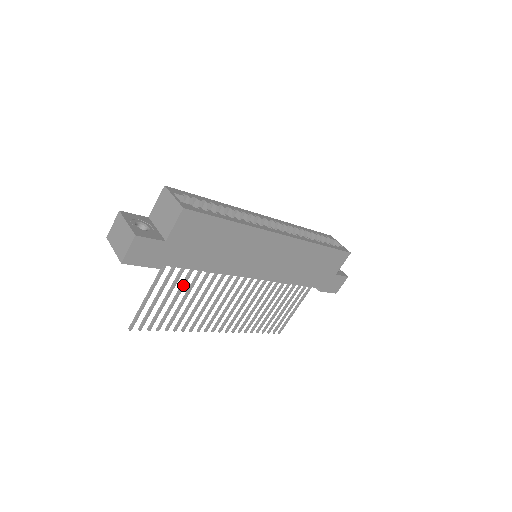
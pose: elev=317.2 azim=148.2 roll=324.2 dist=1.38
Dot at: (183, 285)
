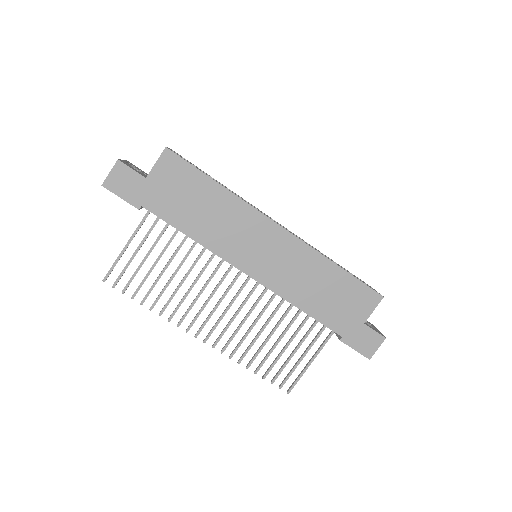
Dot at: (164, 249)
